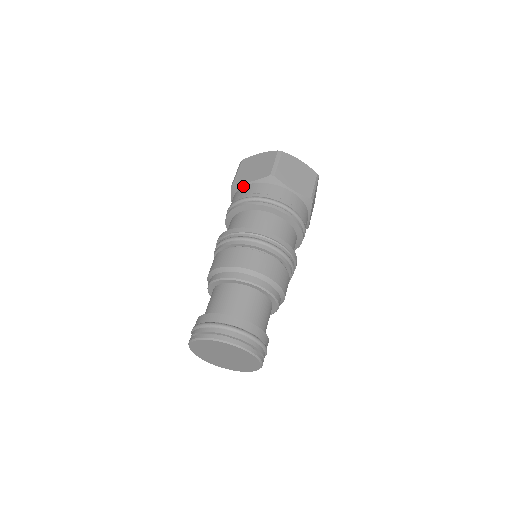
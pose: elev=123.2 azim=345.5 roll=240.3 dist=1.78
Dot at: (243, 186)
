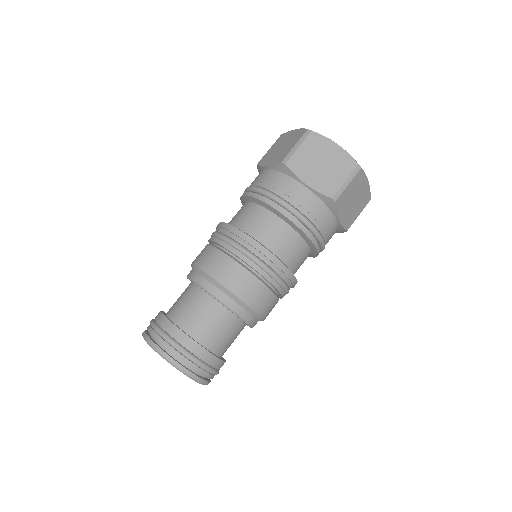
Dot at: (294, 179)
